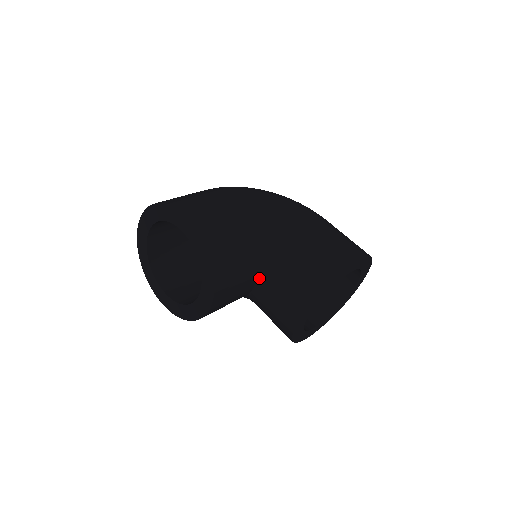
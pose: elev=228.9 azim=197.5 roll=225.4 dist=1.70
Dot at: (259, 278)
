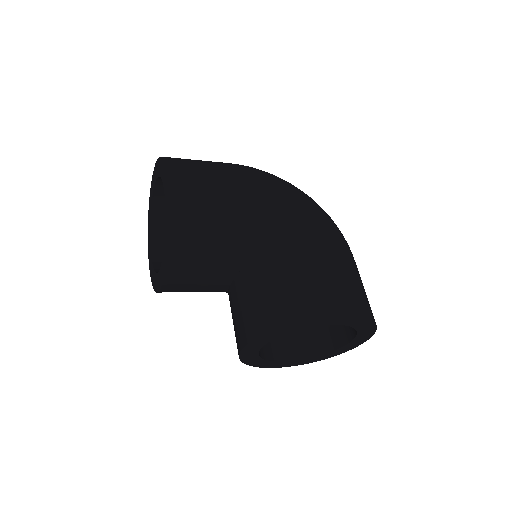
Dot at: (234, 281)
